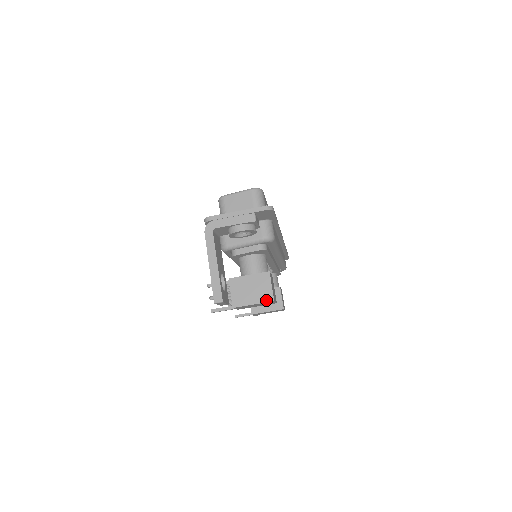
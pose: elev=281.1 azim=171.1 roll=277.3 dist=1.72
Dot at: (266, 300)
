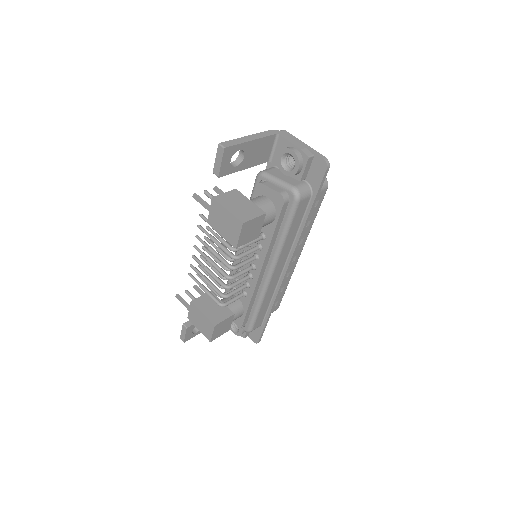
Dot at: (239, 217)
